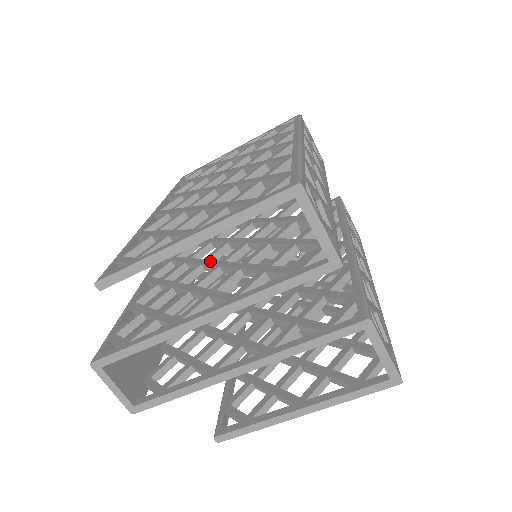
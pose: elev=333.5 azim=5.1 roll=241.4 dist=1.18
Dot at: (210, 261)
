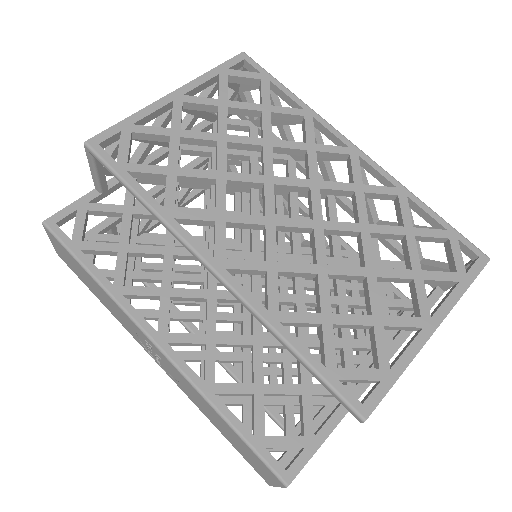
Dot at: occluded
